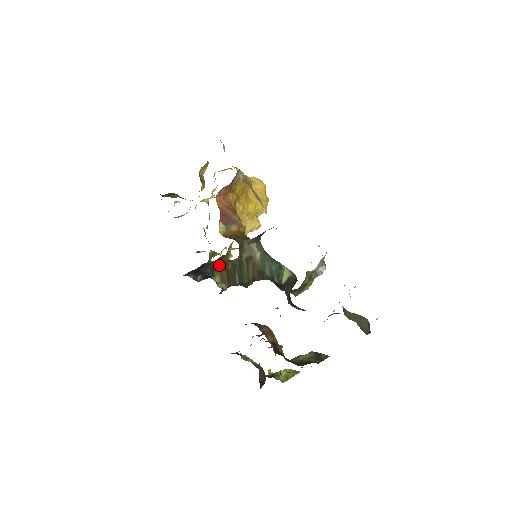
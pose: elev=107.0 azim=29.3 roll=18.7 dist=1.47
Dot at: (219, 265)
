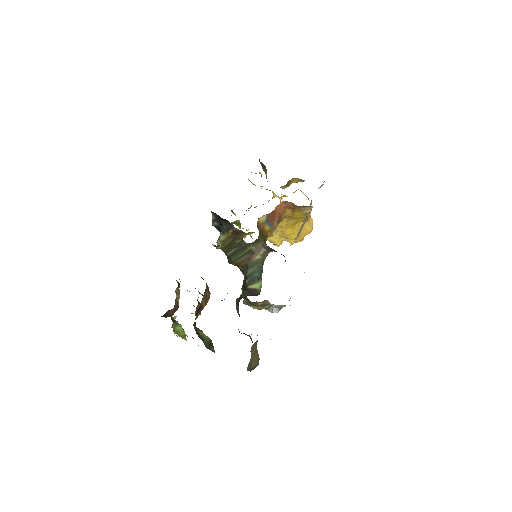
Dot at: (234, 233)
